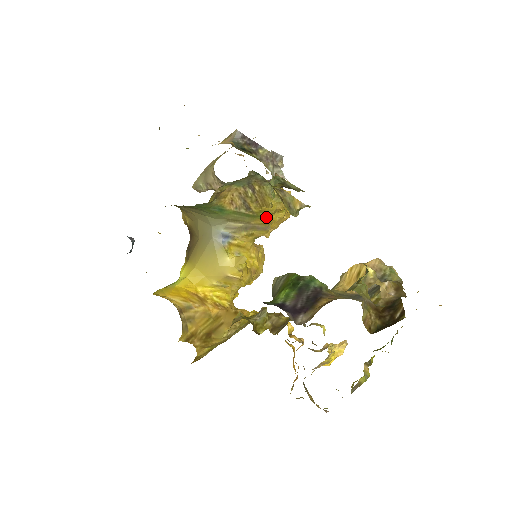
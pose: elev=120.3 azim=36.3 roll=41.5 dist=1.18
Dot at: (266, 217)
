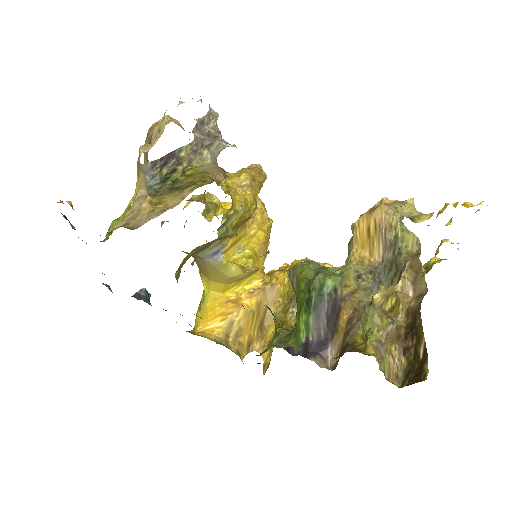
Dot at: (239, 223)
